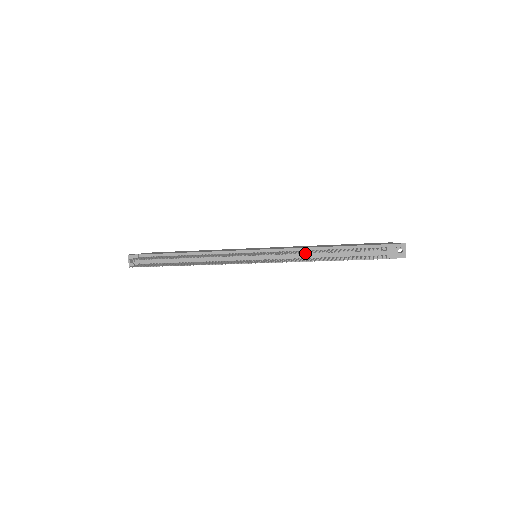
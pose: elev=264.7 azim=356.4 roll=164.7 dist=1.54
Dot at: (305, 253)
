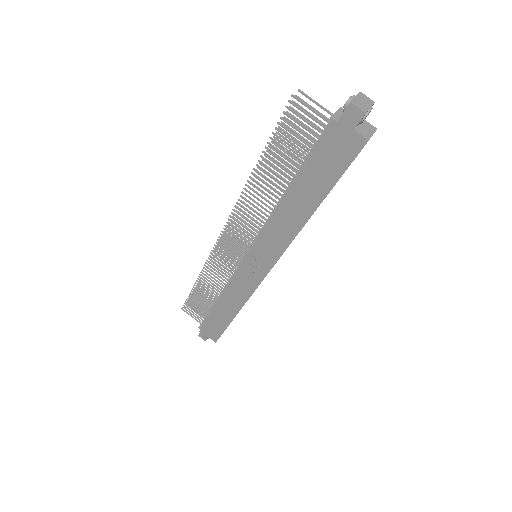
Dot at: (251, 179)
